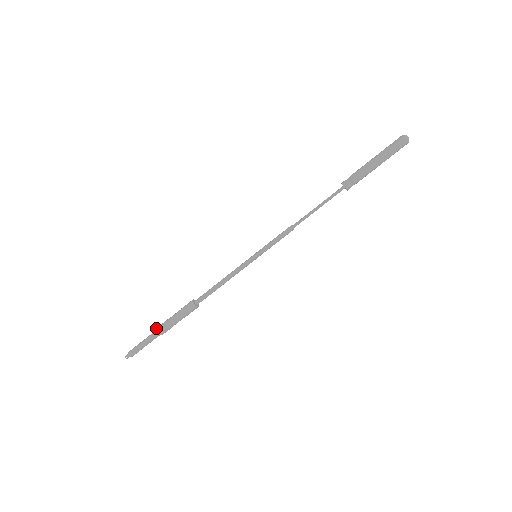
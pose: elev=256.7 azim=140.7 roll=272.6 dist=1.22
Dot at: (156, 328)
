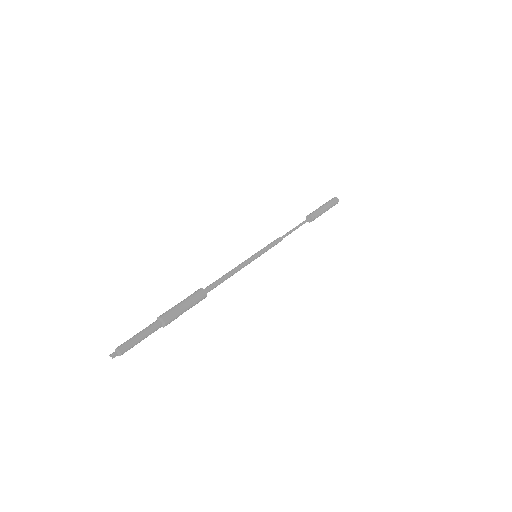
Dot at: occluded
